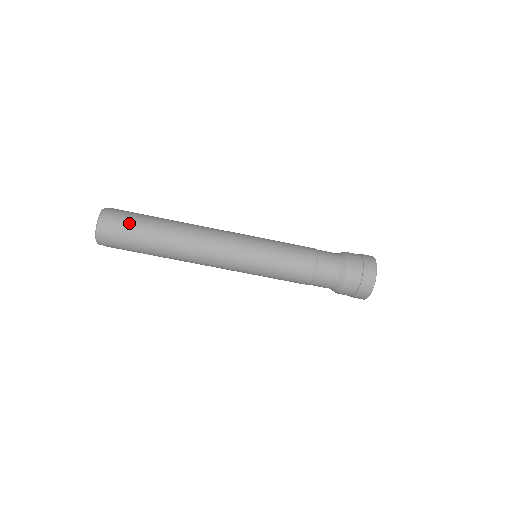
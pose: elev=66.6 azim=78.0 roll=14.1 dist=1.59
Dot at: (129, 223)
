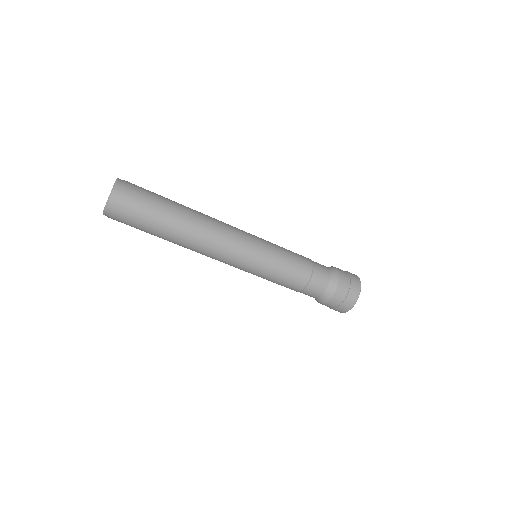
Dot at: (139, 213)
